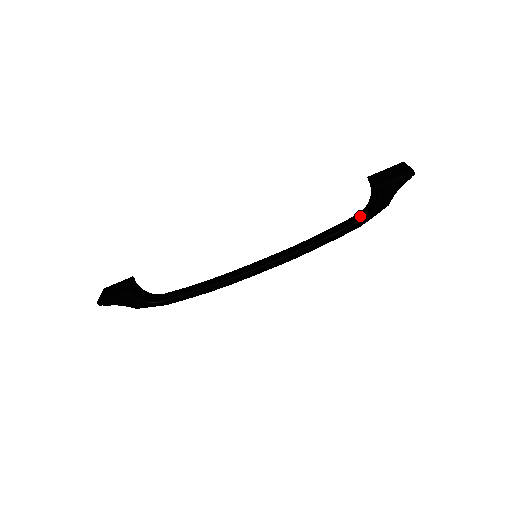
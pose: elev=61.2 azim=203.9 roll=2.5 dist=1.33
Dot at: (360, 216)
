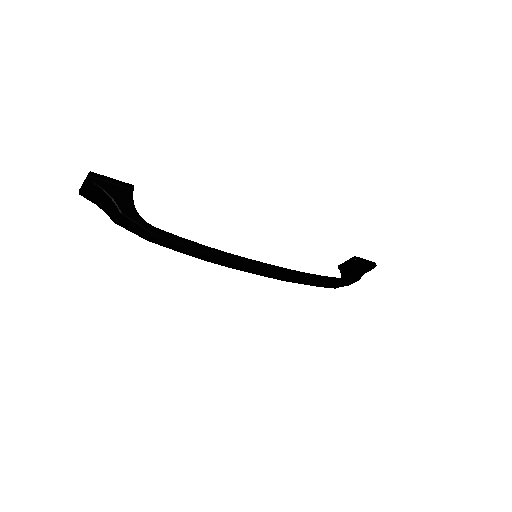
Dot at: occluded
